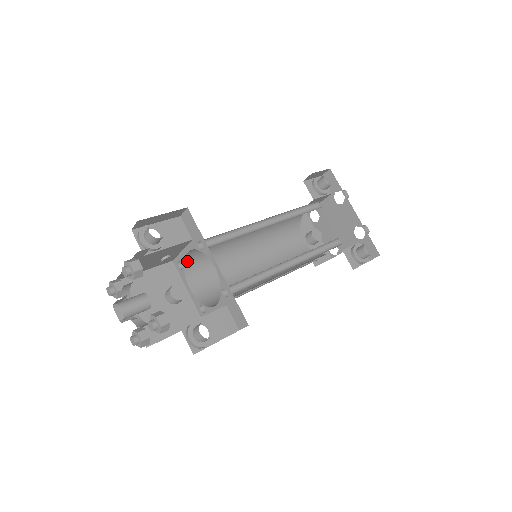
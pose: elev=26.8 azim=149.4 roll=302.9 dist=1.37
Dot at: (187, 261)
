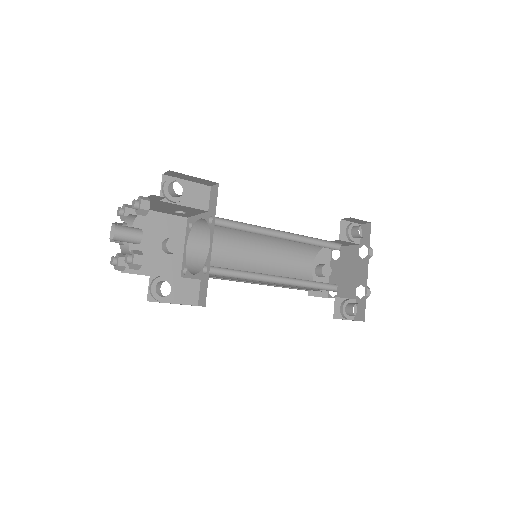
Dot at: (197, 225)
